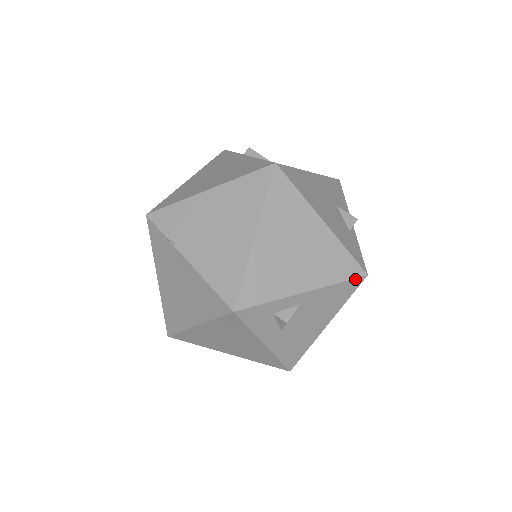
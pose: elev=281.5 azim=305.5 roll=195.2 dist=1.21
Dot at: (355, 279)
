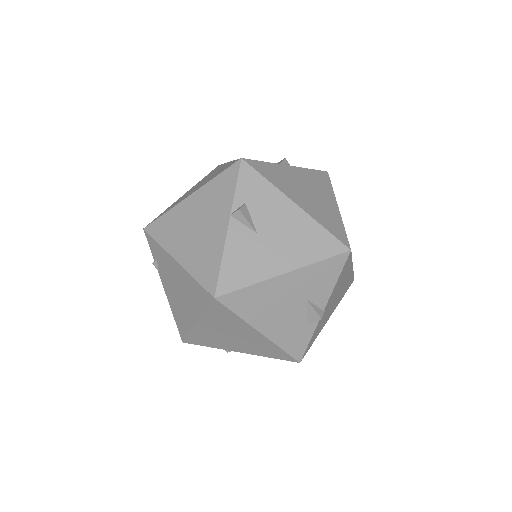
Dot at: (287, 360)
